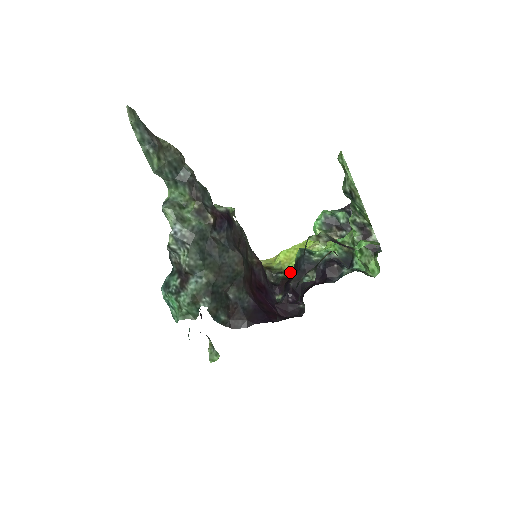
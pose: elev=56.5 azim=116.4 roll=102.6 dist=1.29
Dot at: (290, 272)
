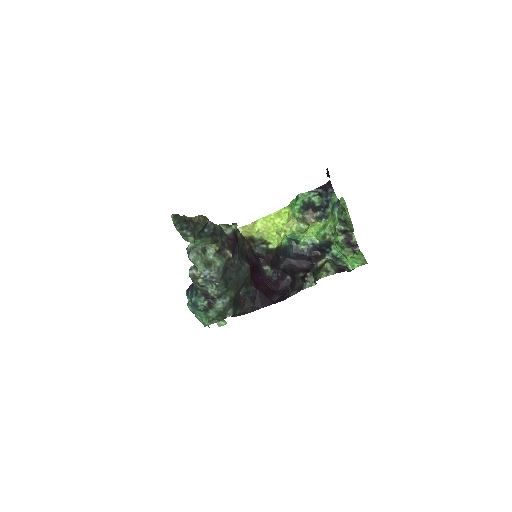
Dot at: (271, 243)
